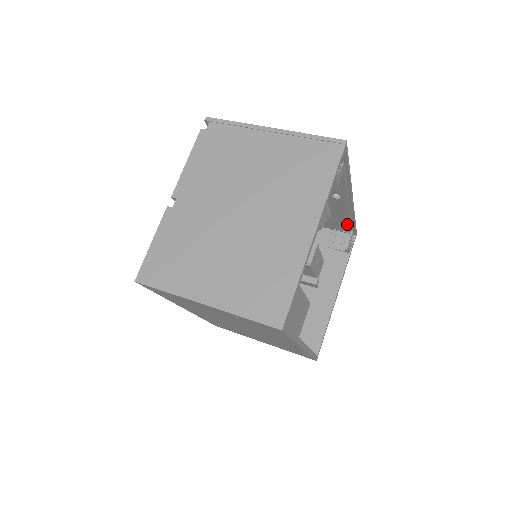
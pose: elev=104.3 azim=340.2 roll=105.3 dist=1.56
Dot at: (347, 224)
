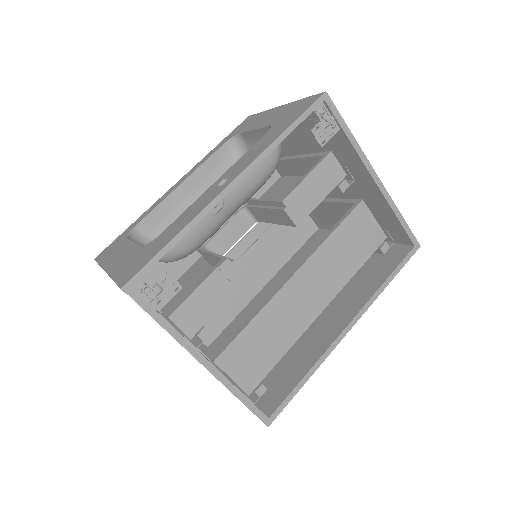
Dot at: occluded
